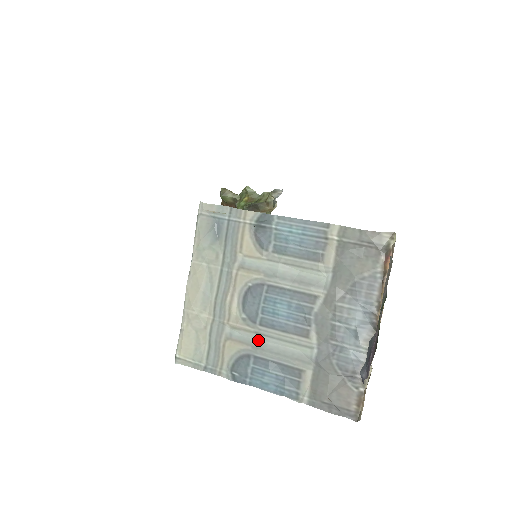
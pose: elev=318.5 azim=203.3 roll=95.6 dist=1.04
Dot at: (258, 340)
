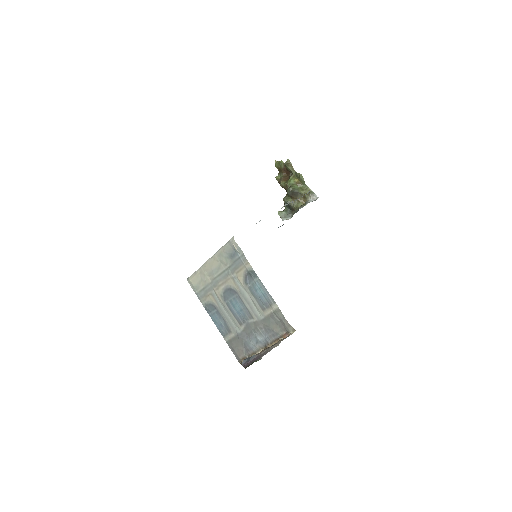
Dot at: (222, 307)
